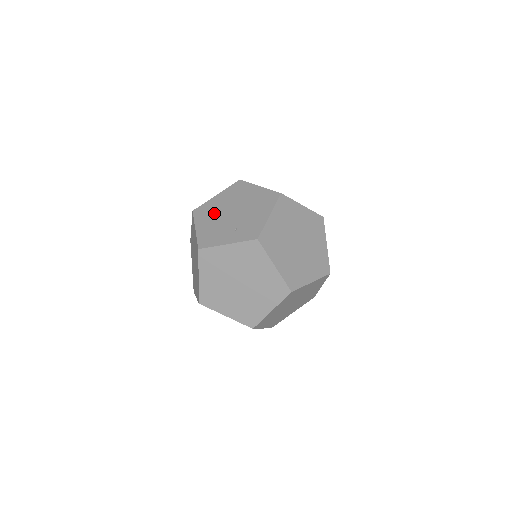
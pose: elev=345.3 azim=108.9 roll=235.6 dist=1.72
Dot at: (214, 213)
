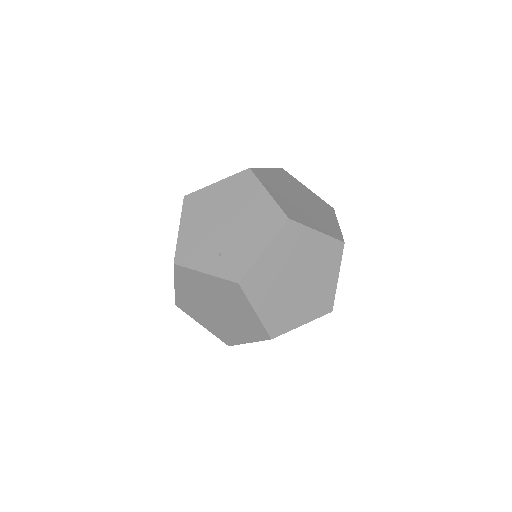
Dot at: (205, 213)
